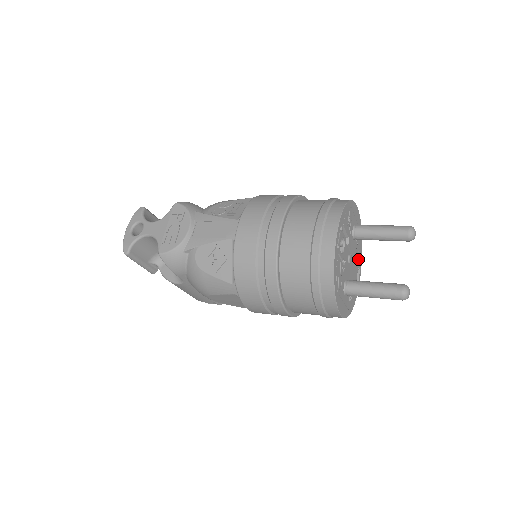
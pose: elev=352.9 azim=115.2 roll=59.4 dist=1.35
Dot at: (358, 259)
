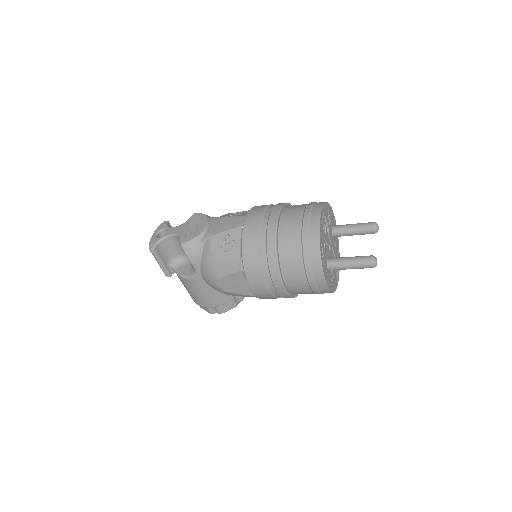
Dot at: occluded
